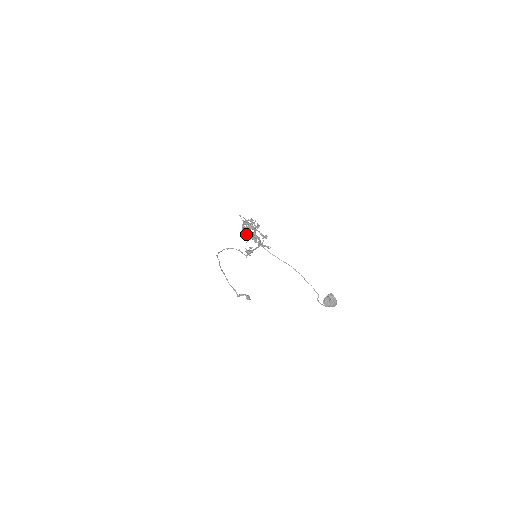
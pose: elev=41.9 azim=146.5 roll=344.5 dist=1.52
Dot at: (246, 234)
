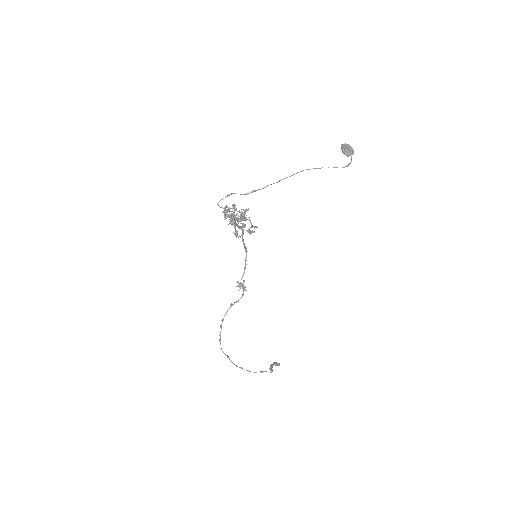
Dot at: occluded
